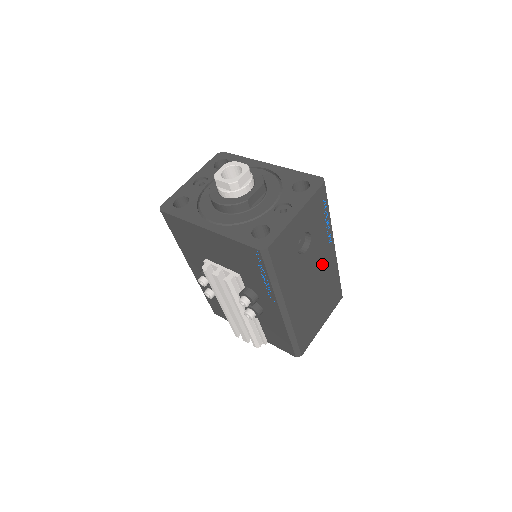
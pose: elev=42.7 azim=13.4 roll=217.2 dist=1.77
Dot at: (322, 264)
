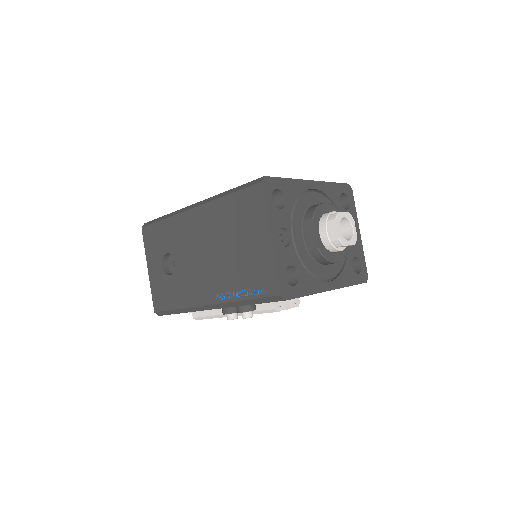
Dot at: occluded
